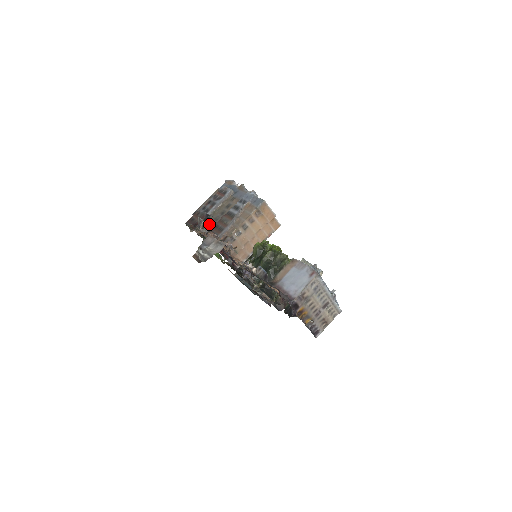
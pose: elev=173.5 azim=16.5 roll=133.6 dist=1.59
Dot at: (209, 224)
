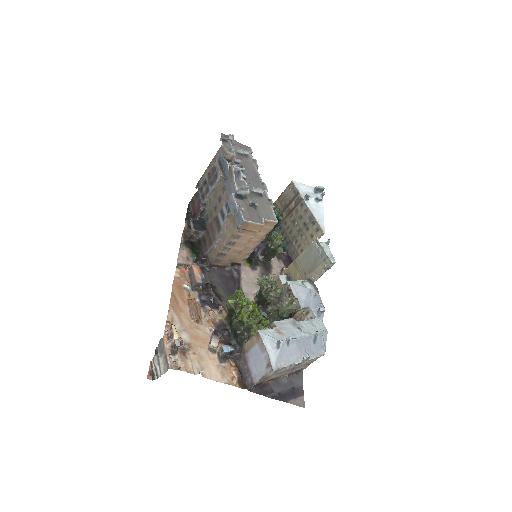
Dot at: (206, 218)
